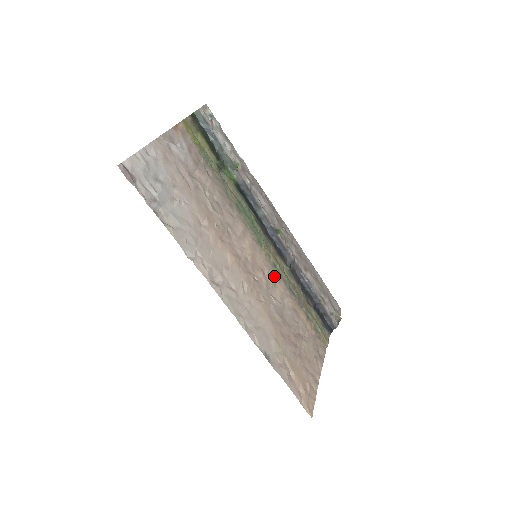
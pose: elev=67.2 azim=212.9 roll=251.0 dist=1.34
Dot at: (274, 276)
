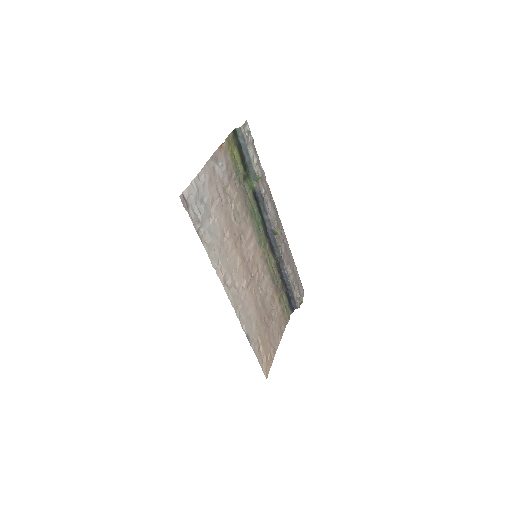
Dot at: (264, 270)
